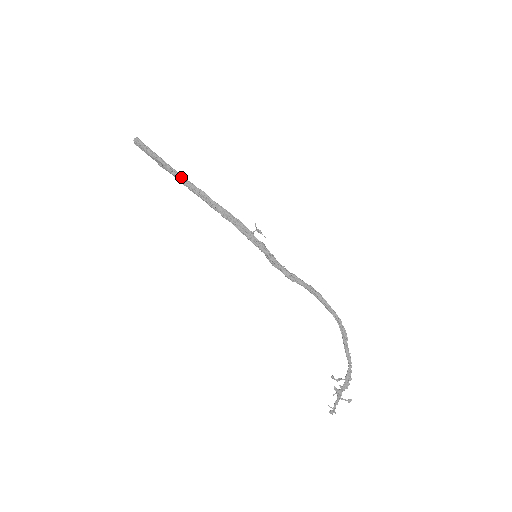
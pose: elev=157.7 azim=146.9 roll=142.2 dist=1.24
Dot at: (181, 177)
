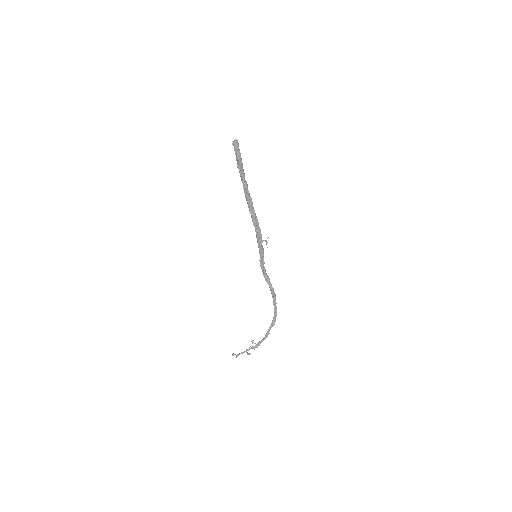
Dot at: (246, 183)
